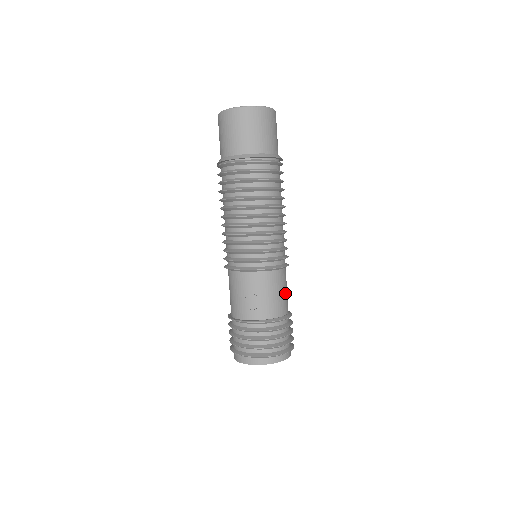
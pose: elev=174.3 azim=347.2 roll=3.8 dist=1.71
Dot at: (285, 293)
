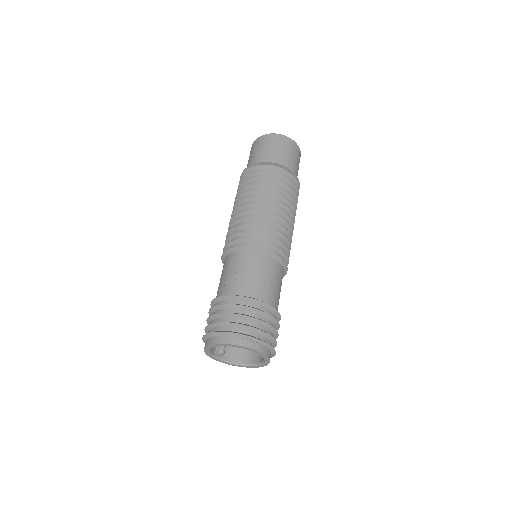
Dot at: (271, 283)
